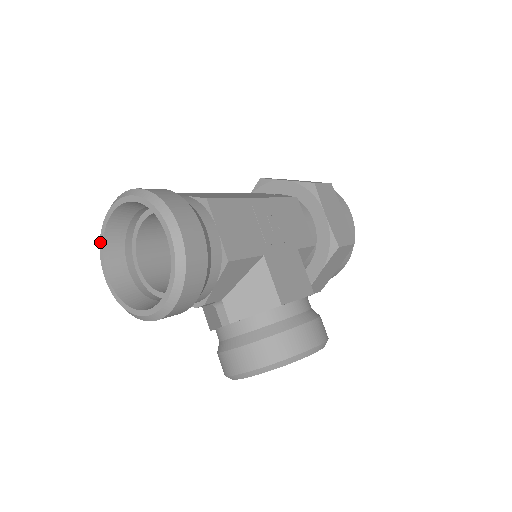
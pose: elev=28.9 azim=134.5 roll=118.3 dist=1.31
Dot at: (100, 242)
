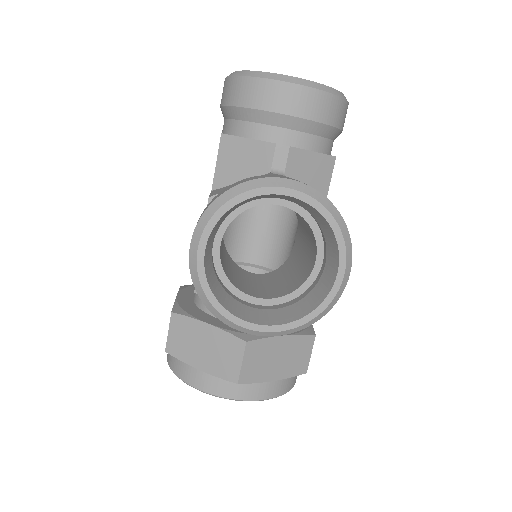
Dot at: occluded
